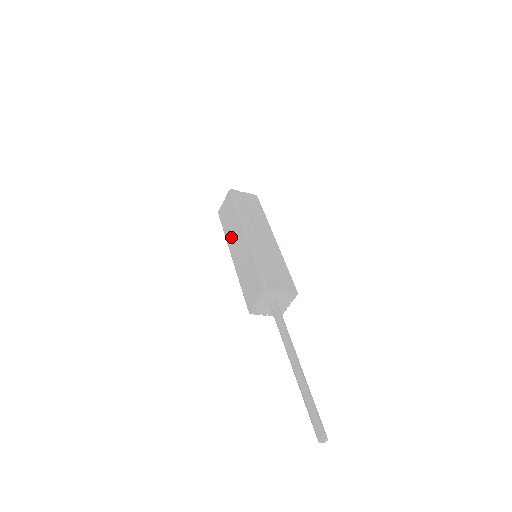
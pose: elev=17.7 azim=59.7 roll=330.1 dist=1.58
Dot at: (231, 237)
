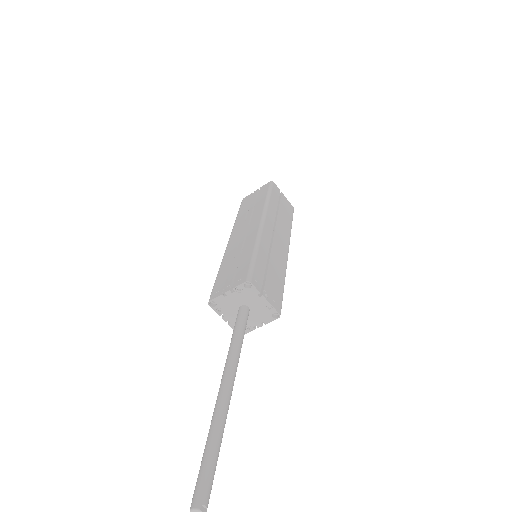
Dot at: (242, 222)
